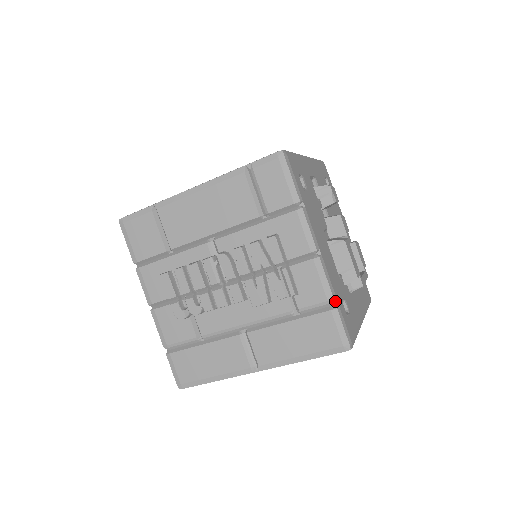
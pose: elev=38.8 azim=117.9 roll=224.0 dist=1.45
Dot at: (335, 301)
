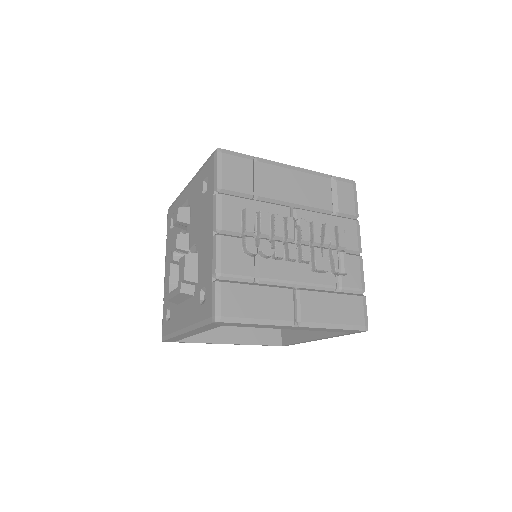
Dot at: occluded
